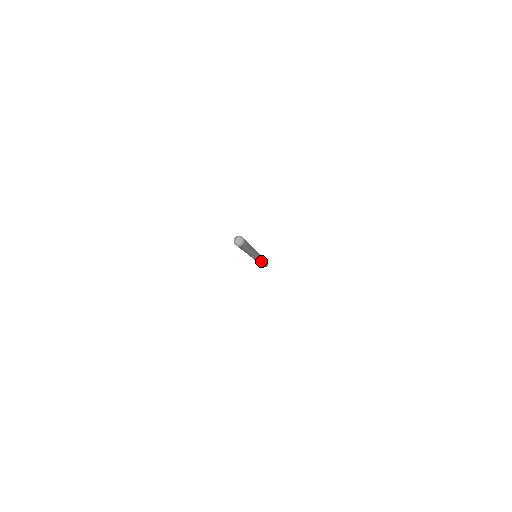
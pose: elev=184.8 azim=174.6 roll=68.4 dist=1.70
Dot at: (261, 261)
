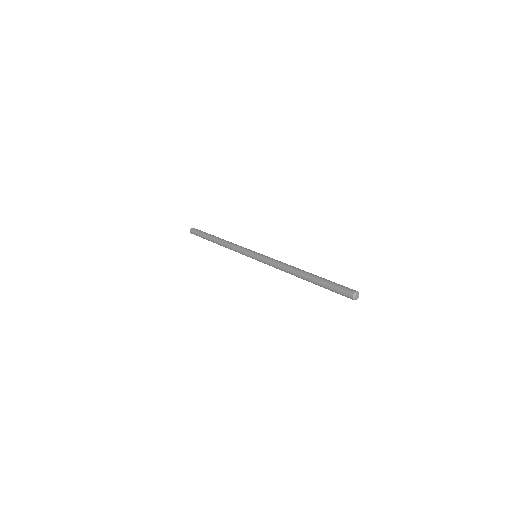
Dot at: occluded
